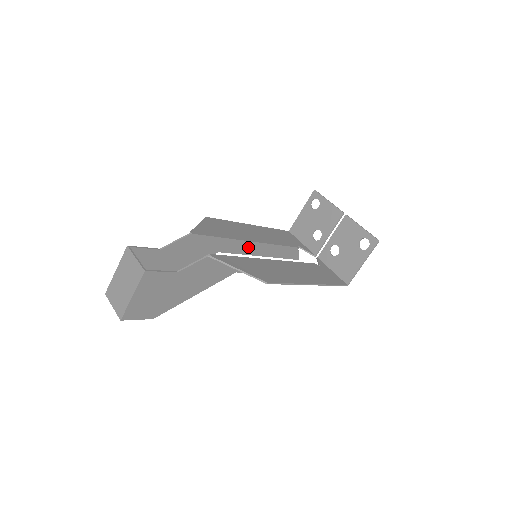
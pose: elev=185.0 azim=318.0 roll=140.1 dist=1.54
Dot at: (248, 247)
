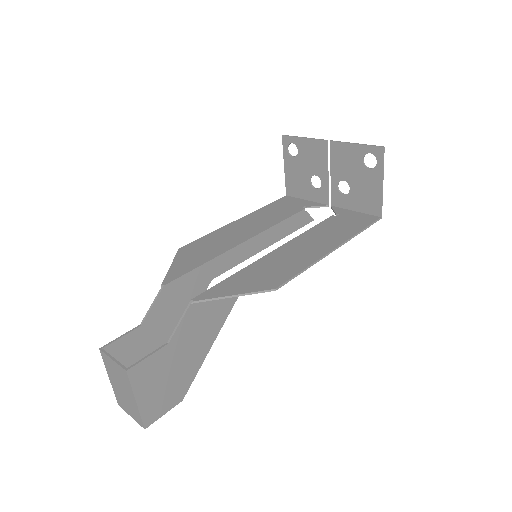
Dot at: (243, 250)
